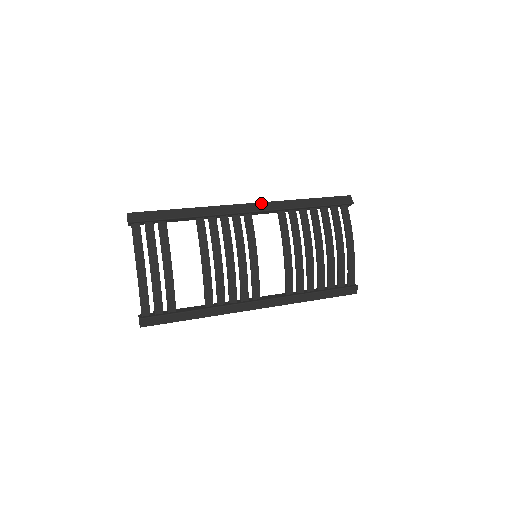
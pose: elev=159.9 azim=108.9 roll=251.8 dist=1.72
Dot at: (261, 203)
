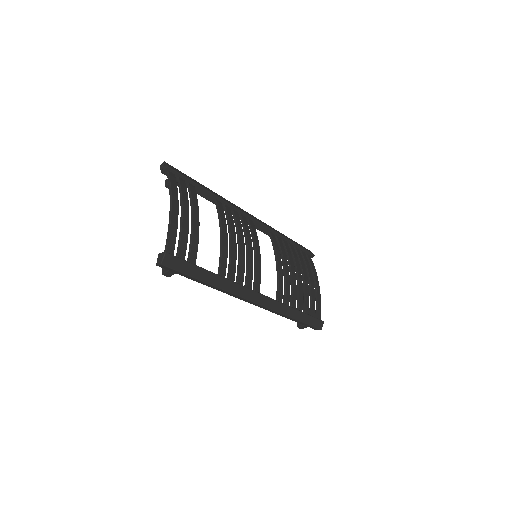
Dot at: (258, 219)
